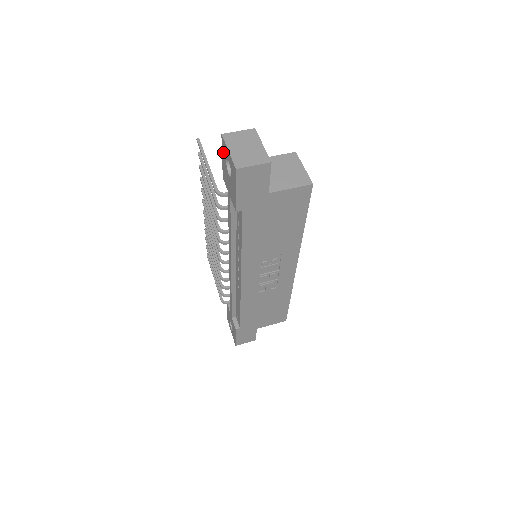
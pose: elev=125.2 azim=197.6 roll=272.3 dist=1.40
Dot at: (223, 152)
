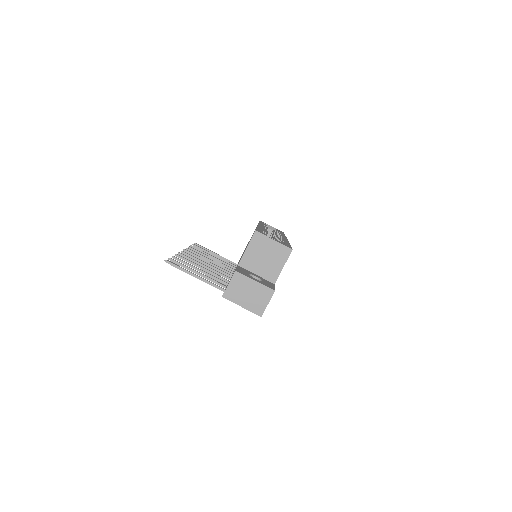
Dot at: occluded
